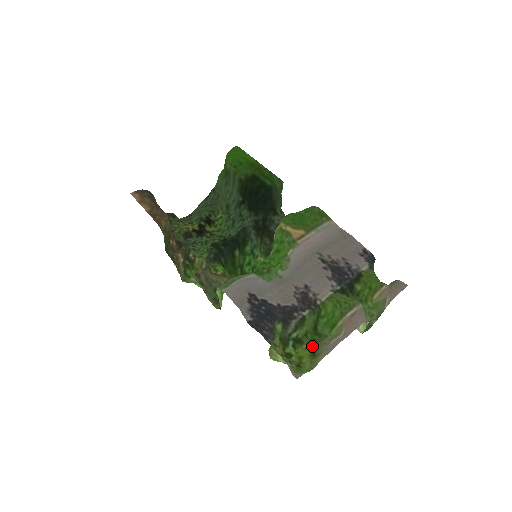
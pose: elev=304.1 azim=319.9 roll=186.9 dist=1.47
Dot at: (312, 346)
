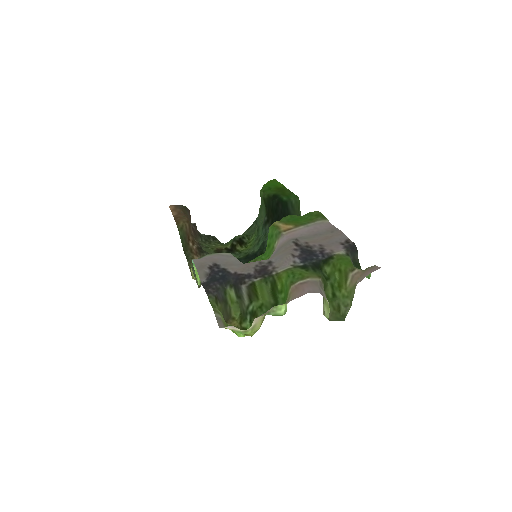
Dot at: occluded
